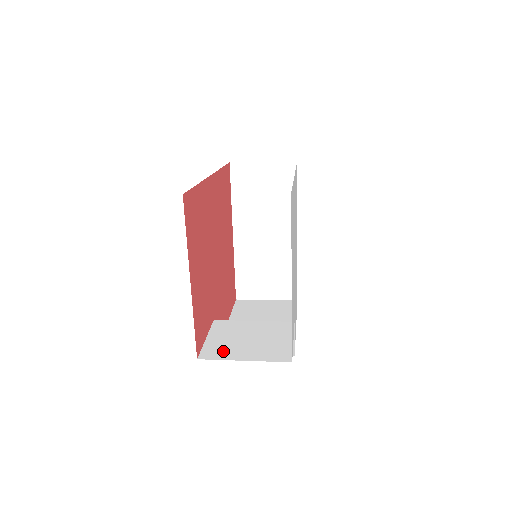
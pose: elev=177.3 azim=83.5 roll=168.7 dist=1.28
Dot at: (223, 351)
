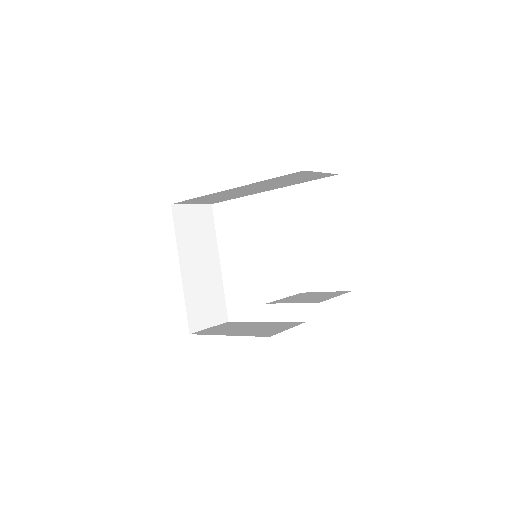
Dot at: (318, 299)
